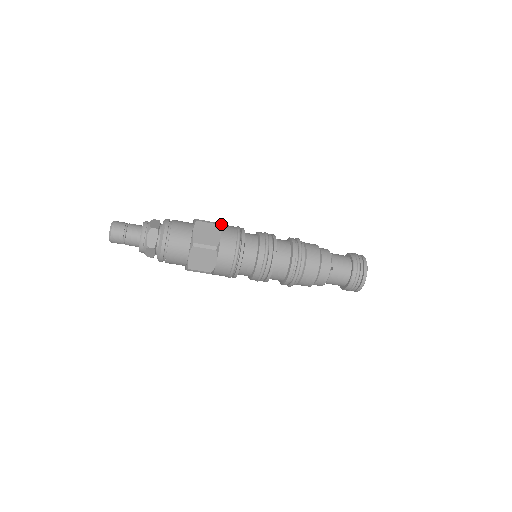
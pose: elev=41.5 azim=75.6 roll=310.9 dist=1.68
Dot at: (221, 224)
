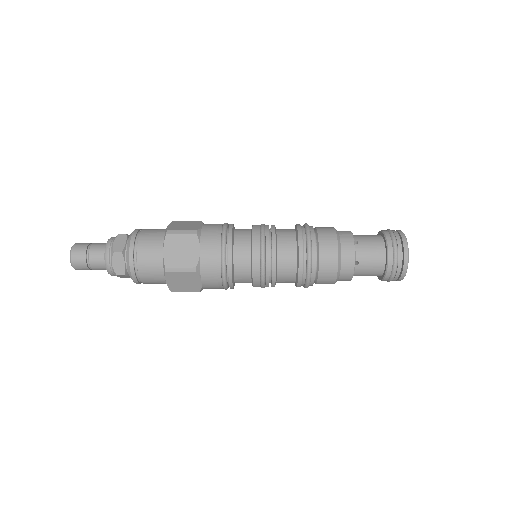
Dot at: occluded
